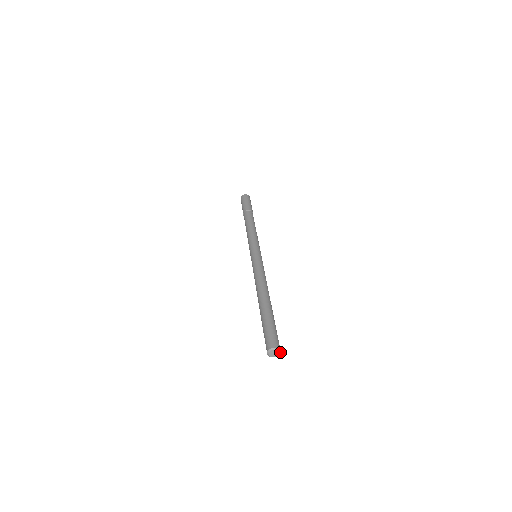
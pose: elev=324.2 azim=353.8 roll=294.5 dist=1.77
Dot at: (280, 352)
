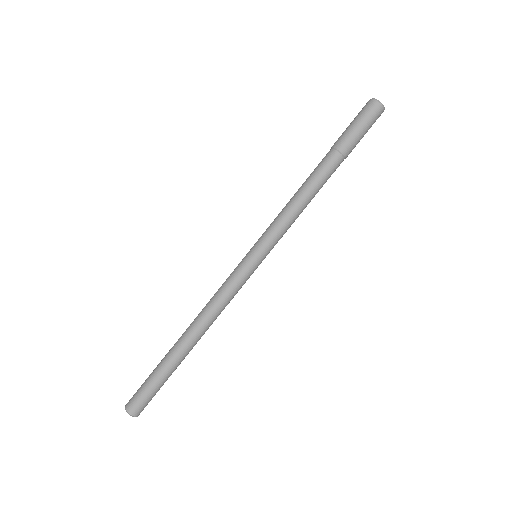
Dot at: occluded
